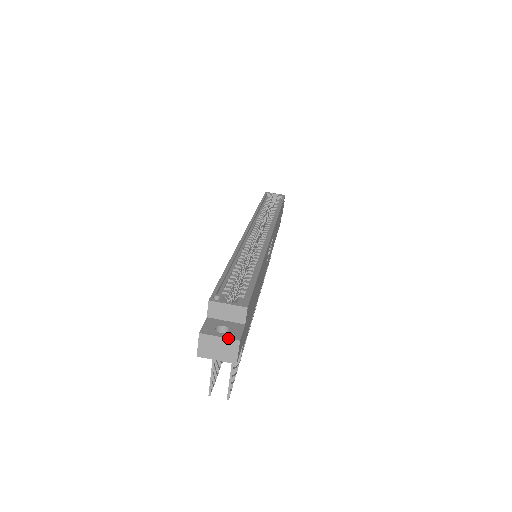
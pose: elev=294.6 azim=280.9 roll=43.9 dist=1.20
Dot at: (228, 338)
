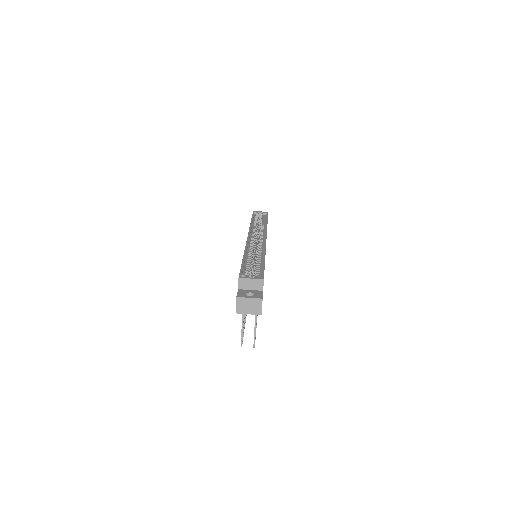
Dot at: (255, 298)
